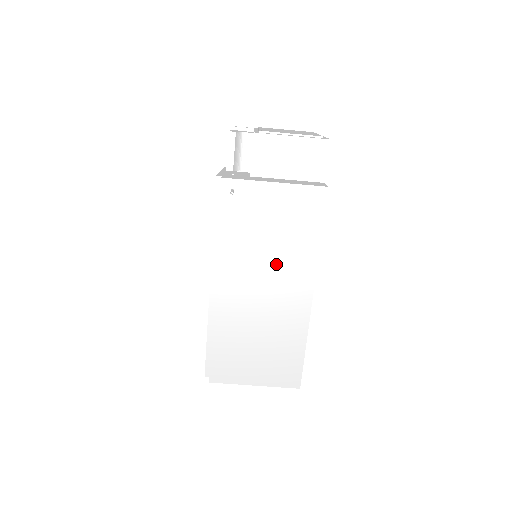
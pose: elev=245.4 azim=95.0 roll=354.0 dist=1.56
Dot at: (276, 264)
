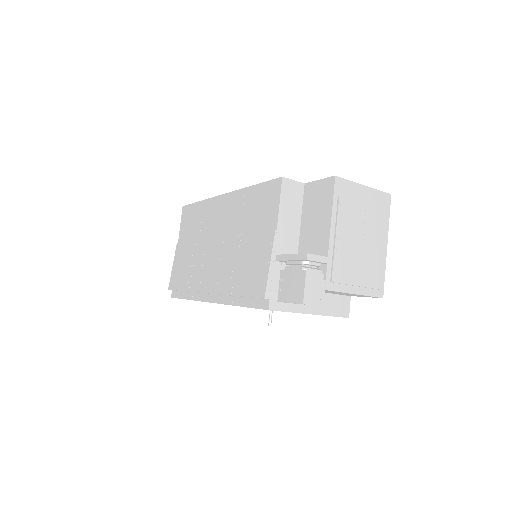
Dot at: occluded
